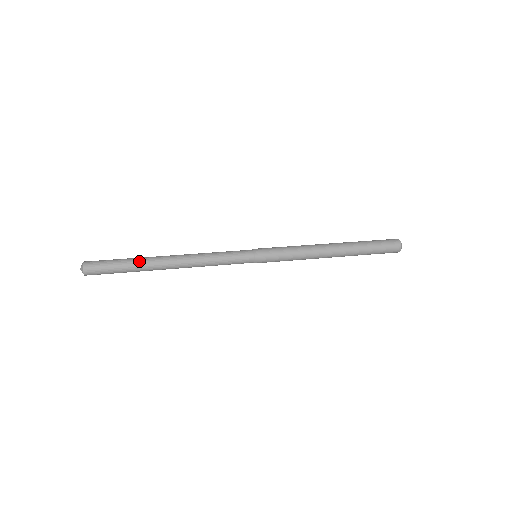
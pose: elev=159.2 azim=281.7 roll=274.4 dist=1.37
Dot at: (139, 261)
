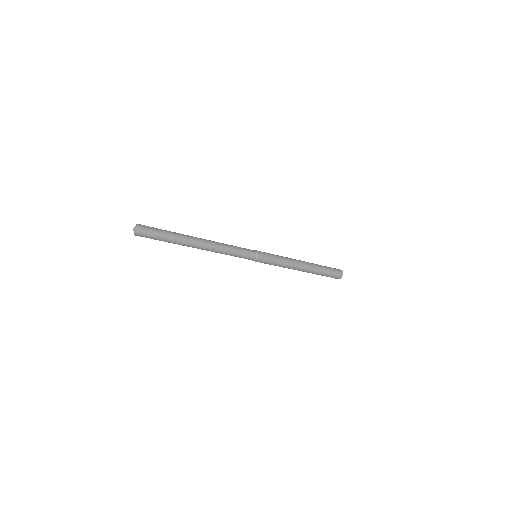
Dot at: (180, 234)
